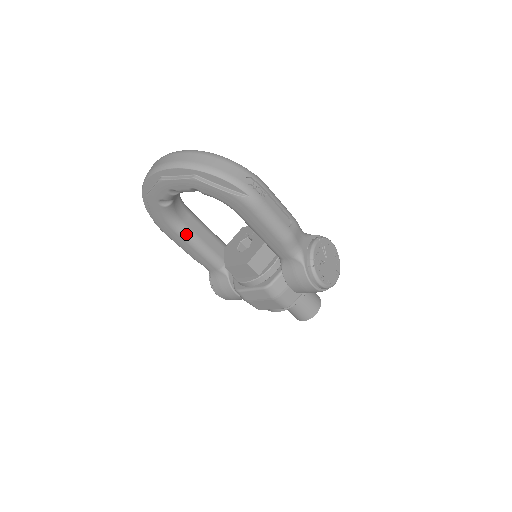
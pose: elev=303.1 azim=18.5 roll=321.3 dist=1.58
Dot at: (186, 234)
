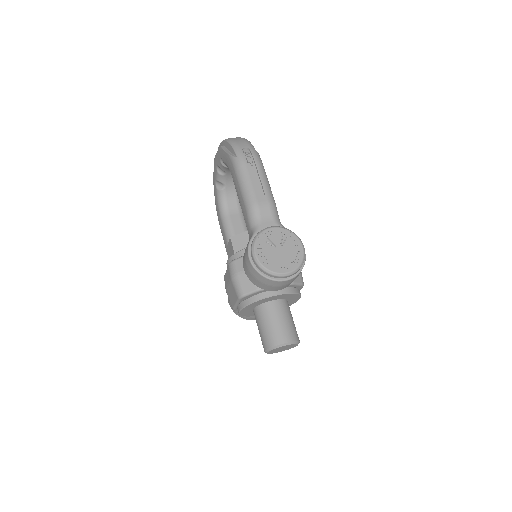
Dot at: (226, 224)
